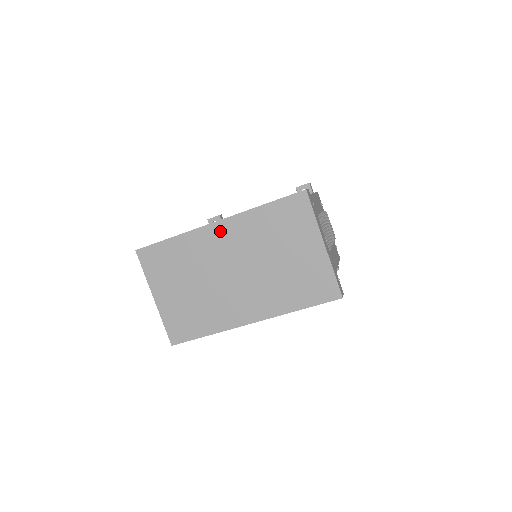
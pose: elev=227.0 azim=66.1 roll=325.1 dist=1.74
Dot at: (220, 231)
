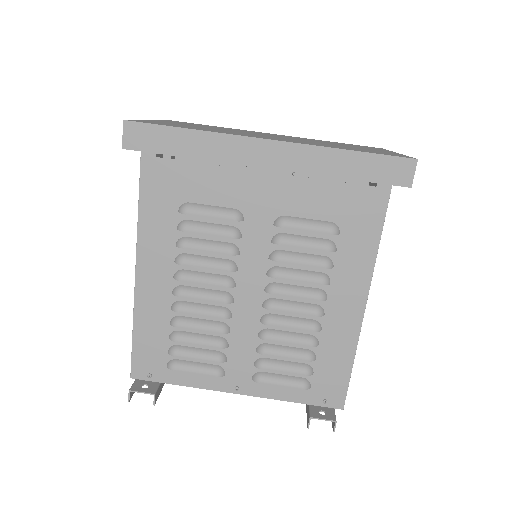
Dot at: occluded
